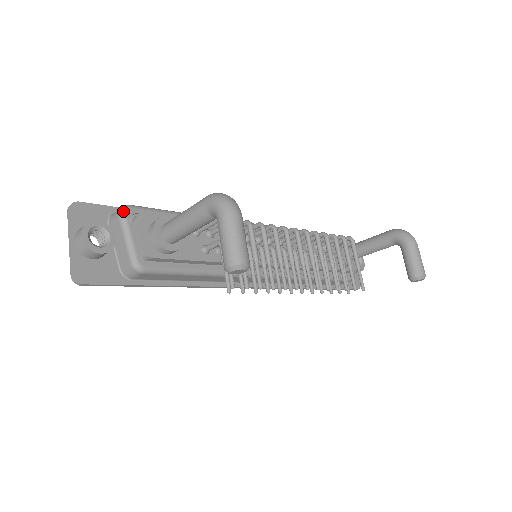
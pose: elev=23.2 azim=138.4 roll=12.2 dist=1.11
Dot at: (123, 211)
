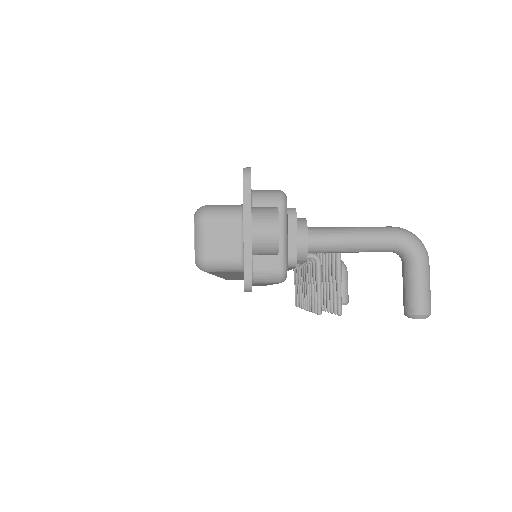
Dot at: (286, 200)
